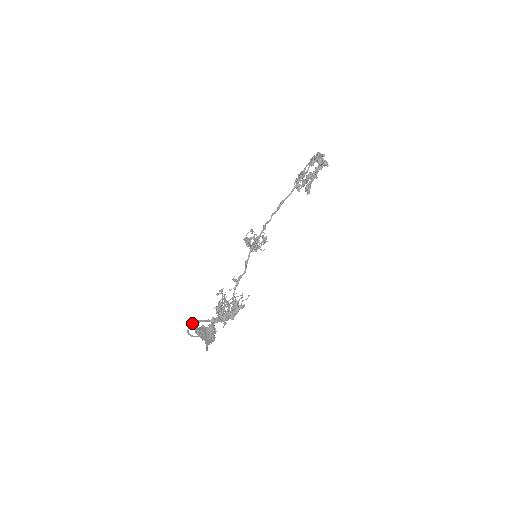
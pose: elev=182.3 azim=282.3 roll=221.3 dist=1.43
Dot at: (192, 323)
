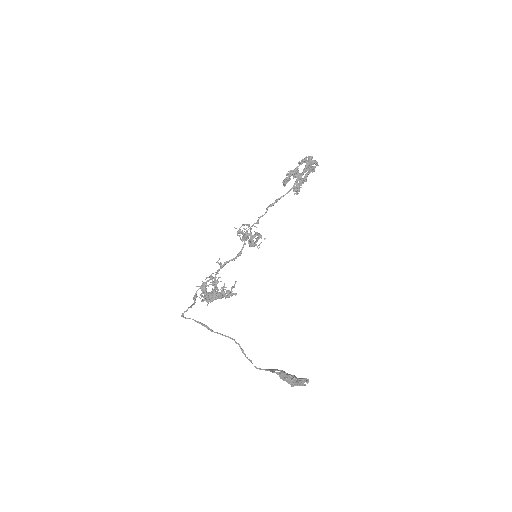
Dot at: occluded
